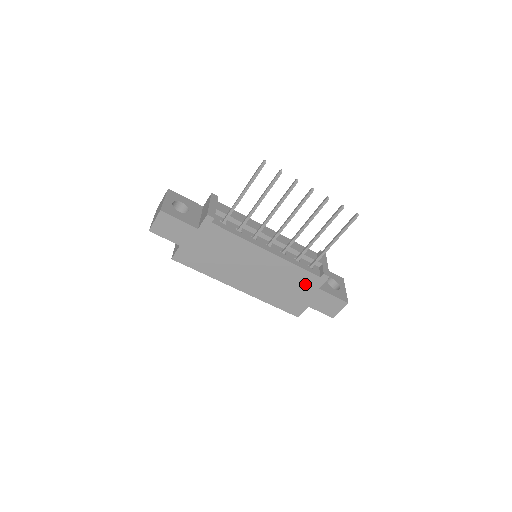
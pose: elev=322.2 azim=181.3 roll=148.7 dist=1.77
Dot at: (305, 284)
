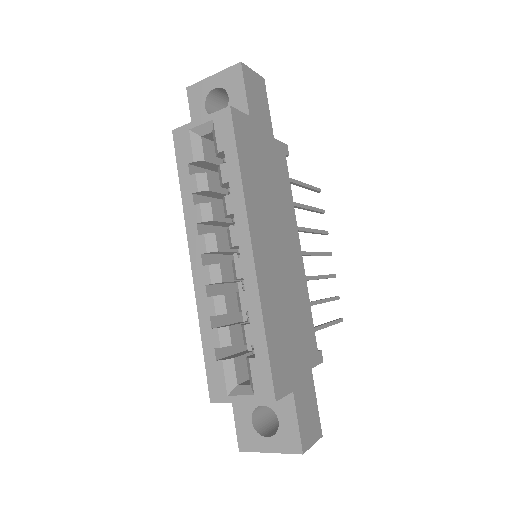
Dot at: (305, 343)
